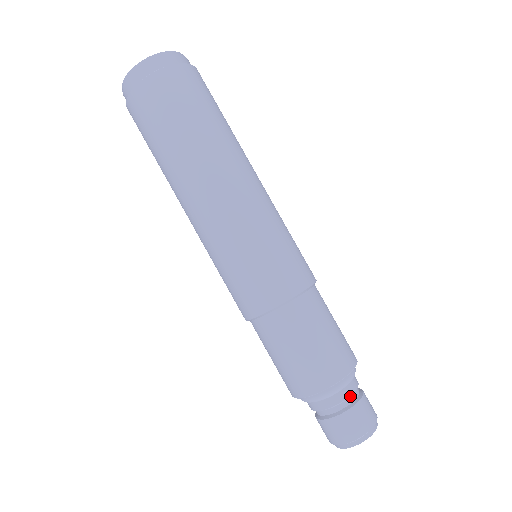
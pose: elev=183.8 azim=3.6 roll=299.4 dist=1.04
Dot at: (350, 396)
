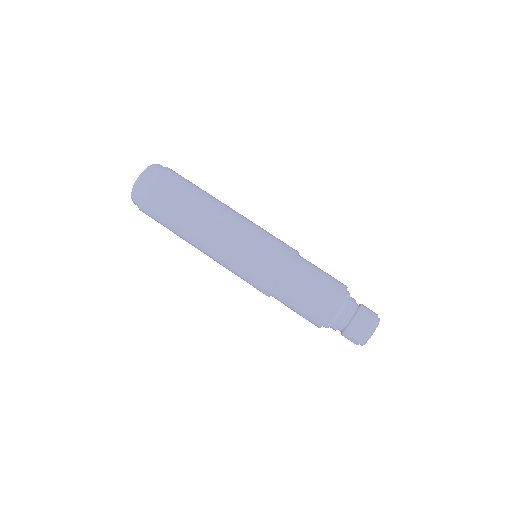
Dot at: (349, 314)
